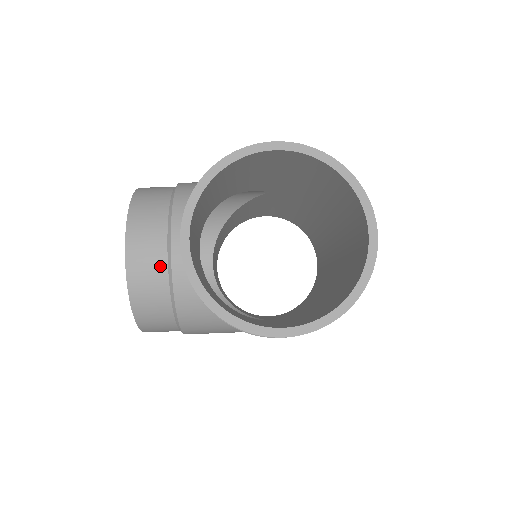
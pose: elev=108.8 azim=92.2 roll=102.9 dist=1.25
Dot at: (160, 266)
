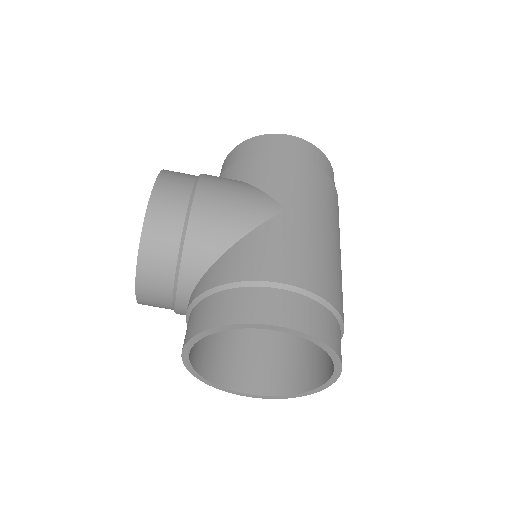
Dot at: (166, 303)
